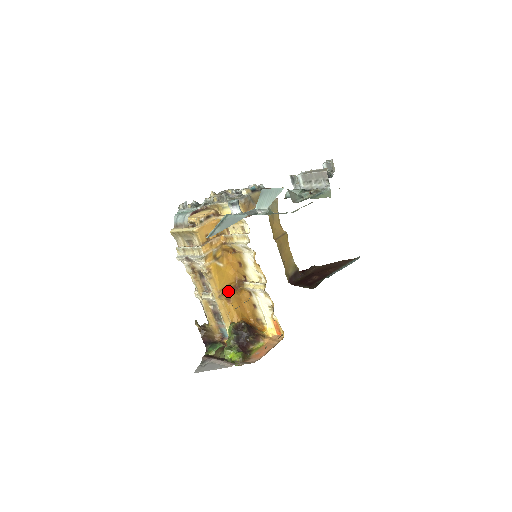
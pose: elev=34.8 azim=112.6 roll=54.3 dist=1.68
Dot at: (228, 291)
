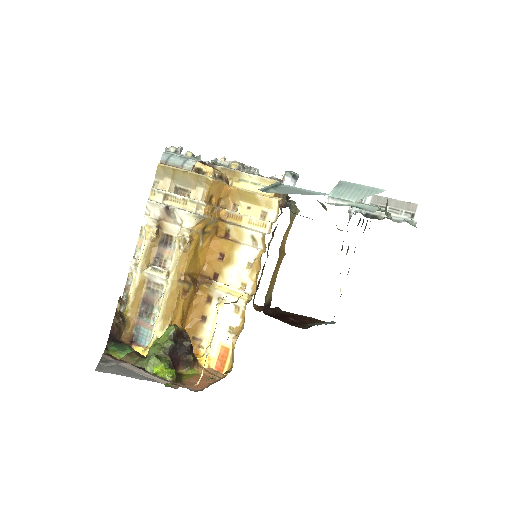
Dot at: (192, 280)
